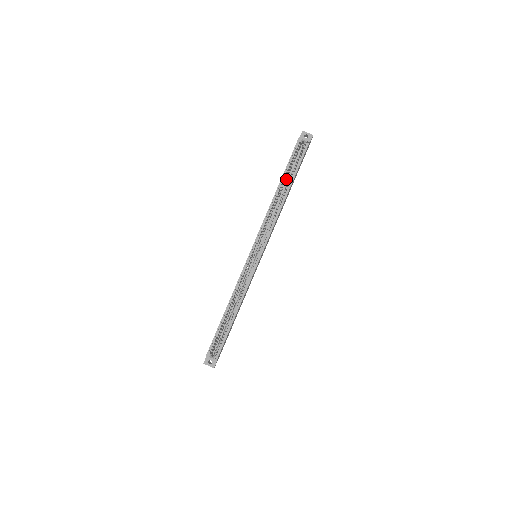
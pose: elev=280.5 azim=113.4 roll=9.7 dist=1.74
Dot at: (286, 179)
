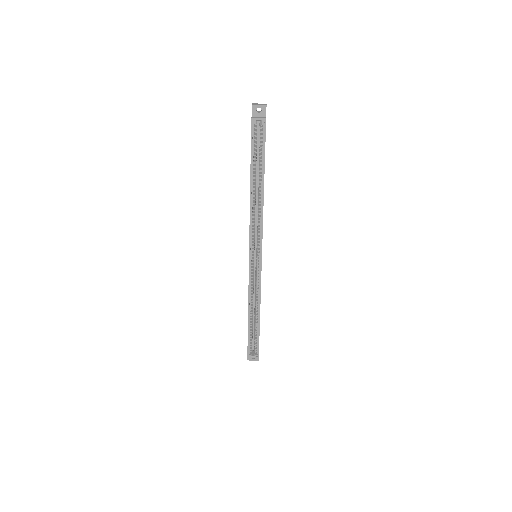
Dot at: (255, 169)
